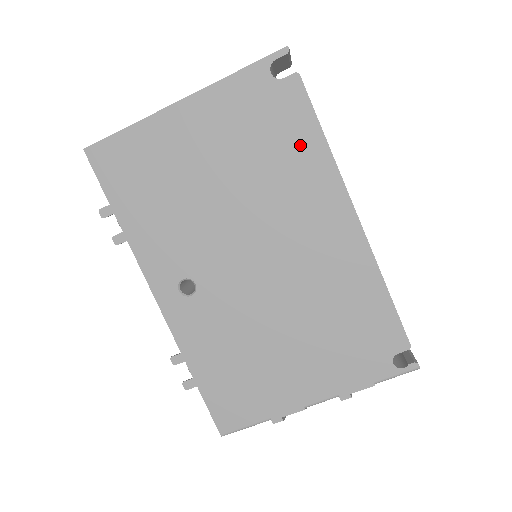
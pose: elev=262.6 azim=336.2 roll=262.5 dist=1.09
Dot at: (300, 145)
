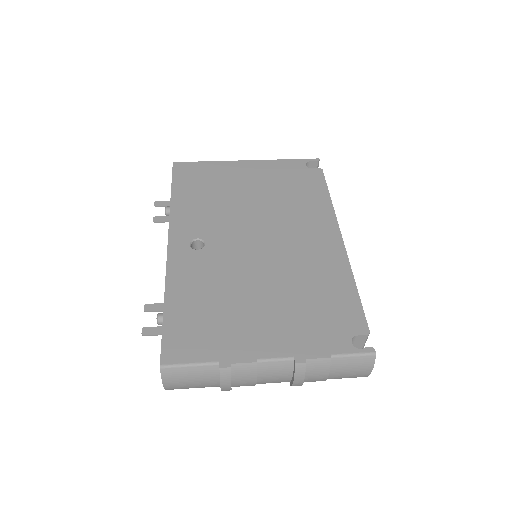
Dot at: (313, 196)
